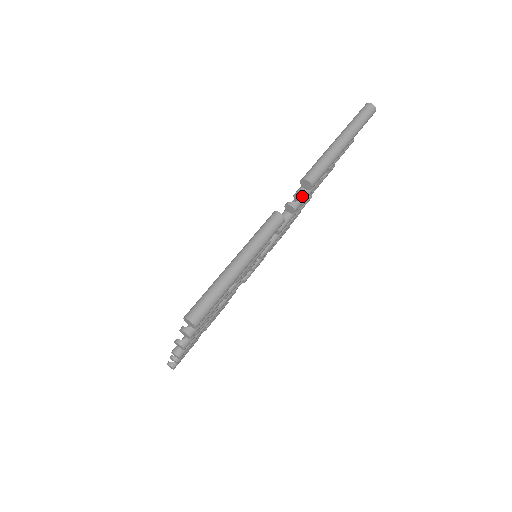
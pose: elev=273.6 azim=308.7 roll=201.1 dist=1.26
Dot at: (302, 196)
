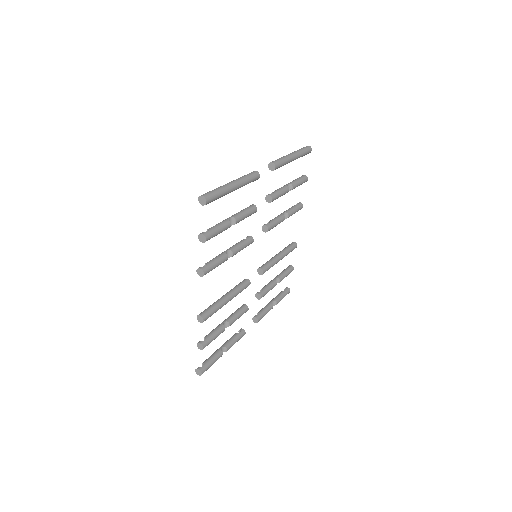
Dot at: (276, 192)
